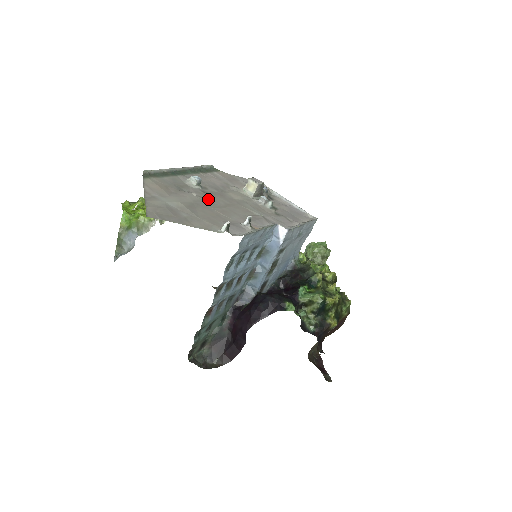
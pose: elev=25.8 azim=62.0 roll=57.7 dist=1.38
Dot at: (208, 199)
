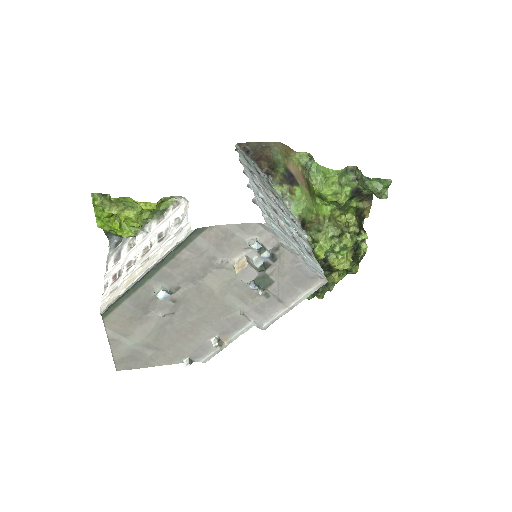
Dot at: (178, 312)
